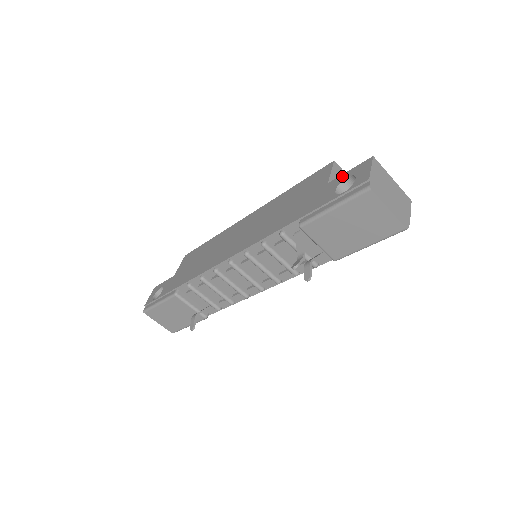
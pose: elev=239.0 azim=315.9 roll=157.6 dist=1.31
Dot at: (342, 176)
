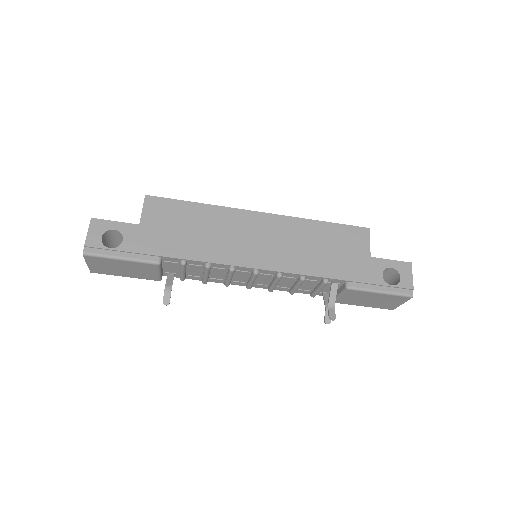
Dot at: (386, 261)
